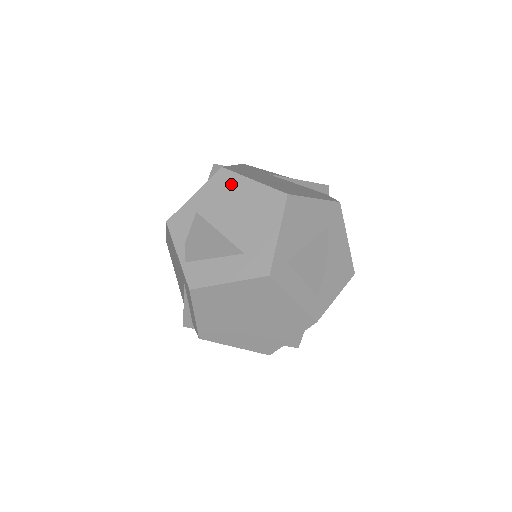
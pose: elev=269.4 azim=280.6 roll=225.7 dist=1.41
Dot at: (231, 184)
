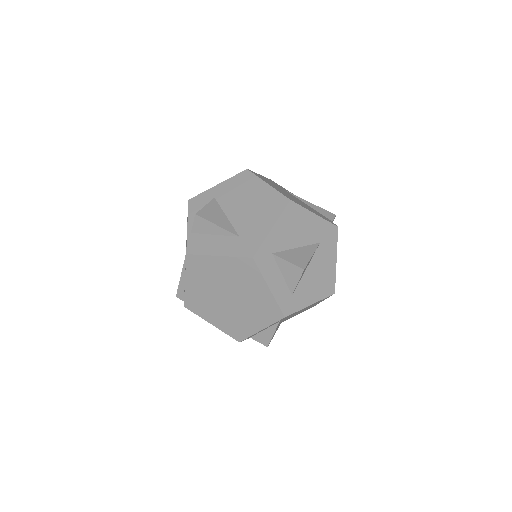
Dot at: (249, 183)
